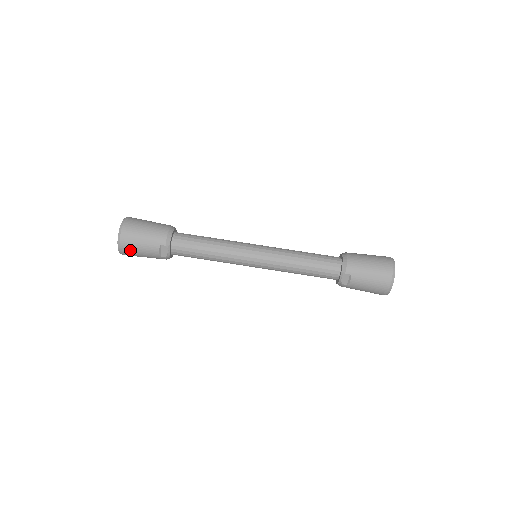
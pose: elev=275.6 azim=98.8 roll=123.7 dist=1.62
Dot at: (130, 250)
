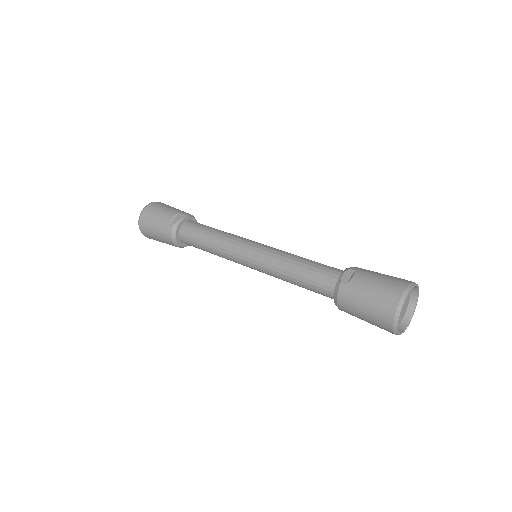
Dot at: (151, 211)
